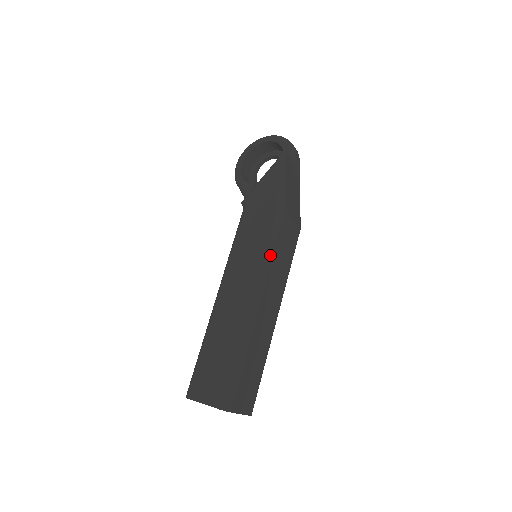
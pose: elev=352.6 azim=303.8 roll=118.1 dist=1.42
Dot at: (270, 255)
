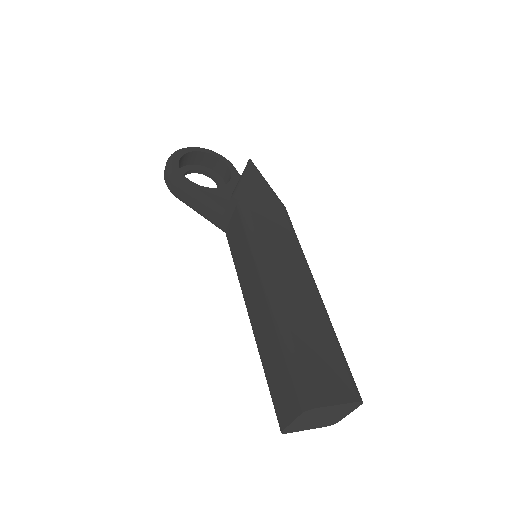
Dot at: (300, 245)
